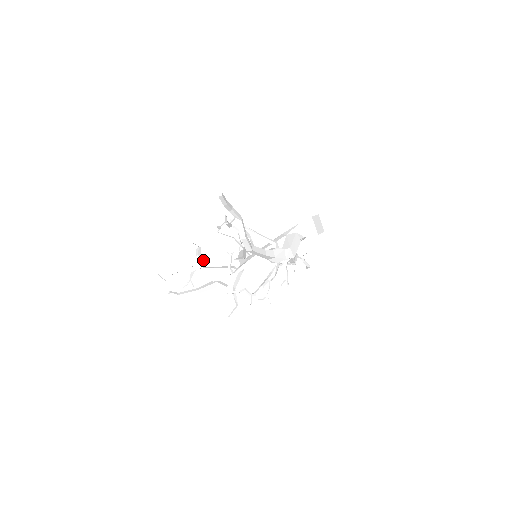
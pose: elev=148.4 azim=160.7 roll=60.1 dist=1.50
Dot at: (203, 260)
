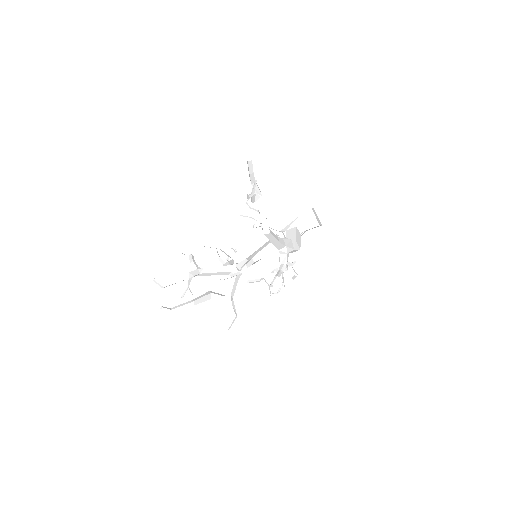
Dot at: (198, 267)
